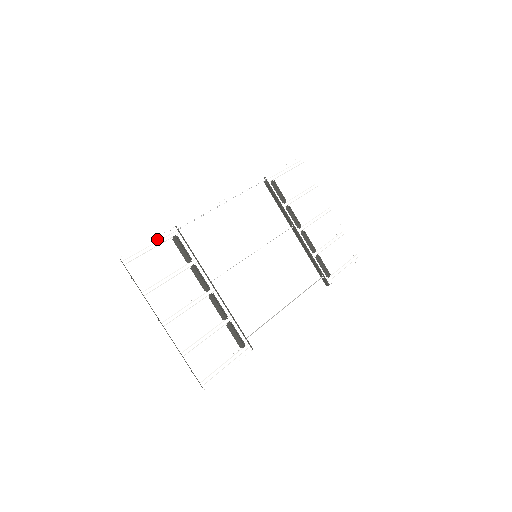
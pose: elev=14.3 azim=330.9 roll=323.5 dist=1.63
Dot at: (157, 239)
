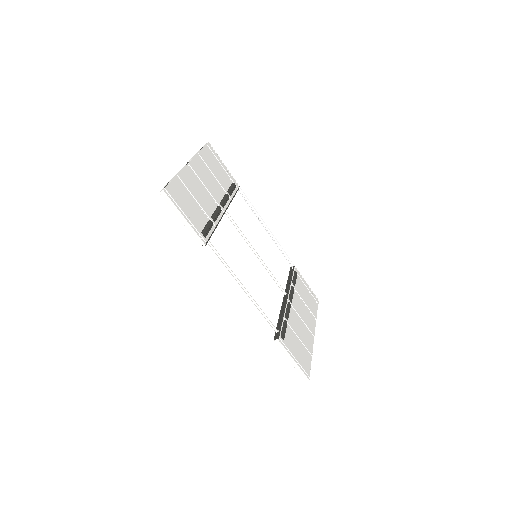
Dot at: (228, 171)
